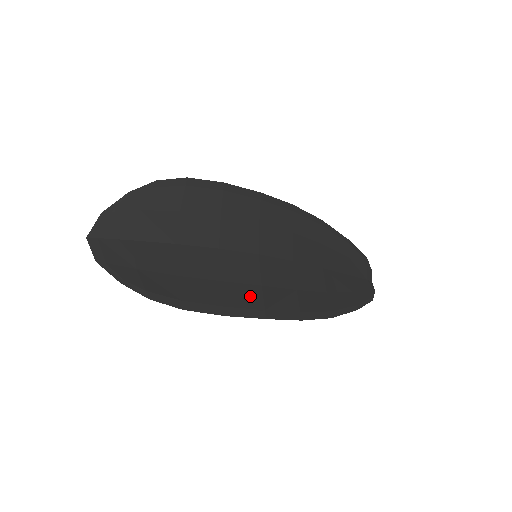
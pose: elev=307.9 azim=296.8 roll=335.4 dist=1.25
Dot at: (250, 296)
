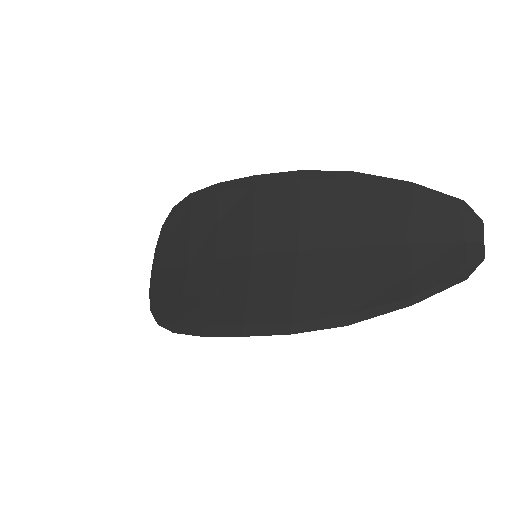
Dot at: (232, 310)
